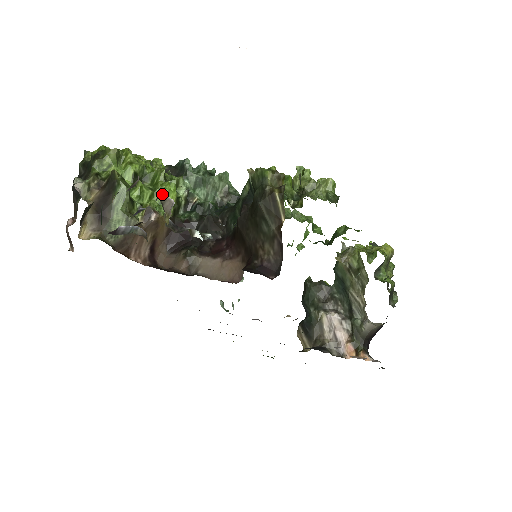
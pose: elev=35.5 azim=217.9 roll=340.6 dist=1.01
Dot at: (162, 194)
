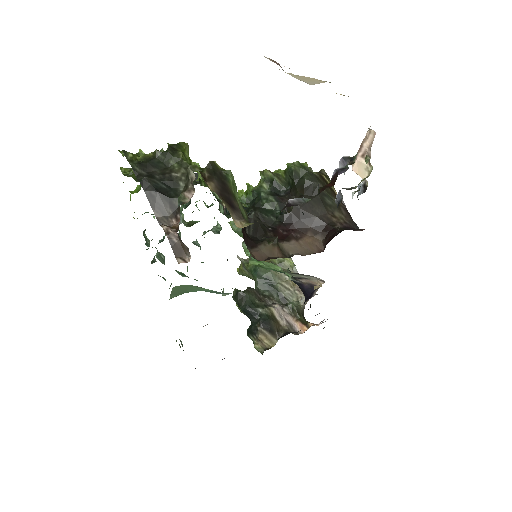
Dot at: (346, 156)
